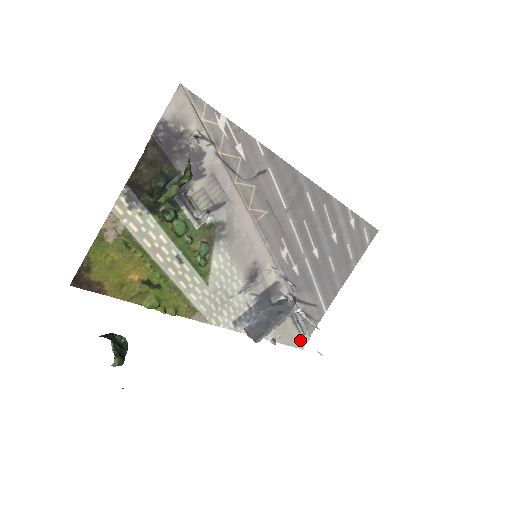
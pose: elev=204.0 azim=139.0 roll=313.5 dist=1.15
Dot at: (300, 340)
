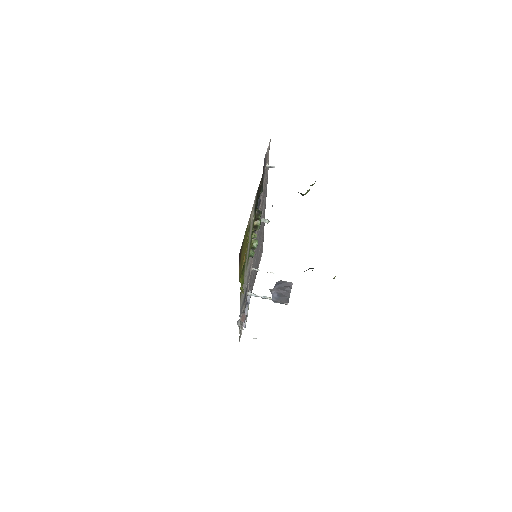
Dot at: occluded
